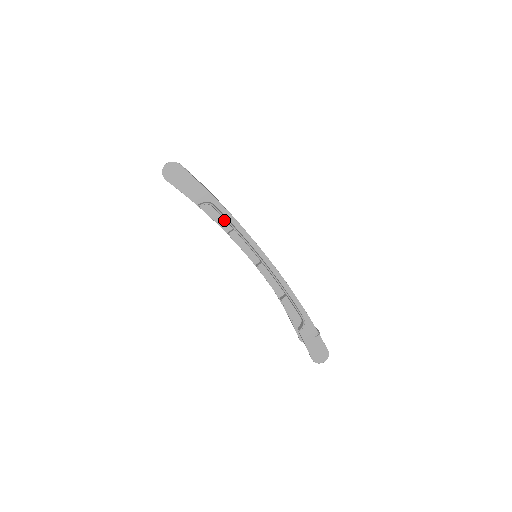
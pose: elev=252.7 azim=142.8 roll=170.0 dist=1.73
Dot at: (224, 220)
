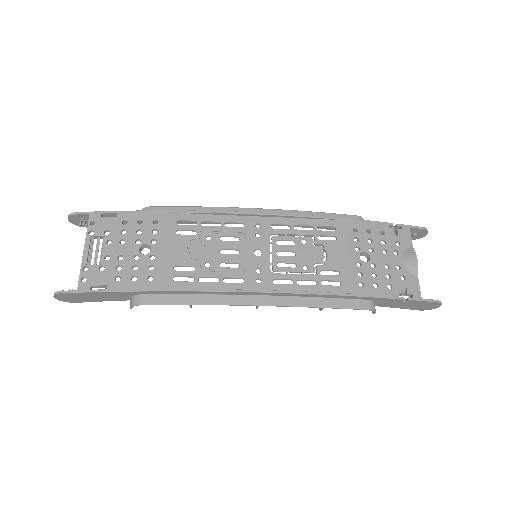
Dot at: (171, 296)
